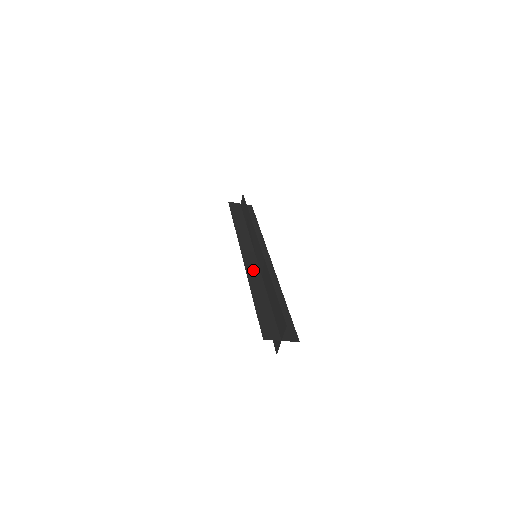
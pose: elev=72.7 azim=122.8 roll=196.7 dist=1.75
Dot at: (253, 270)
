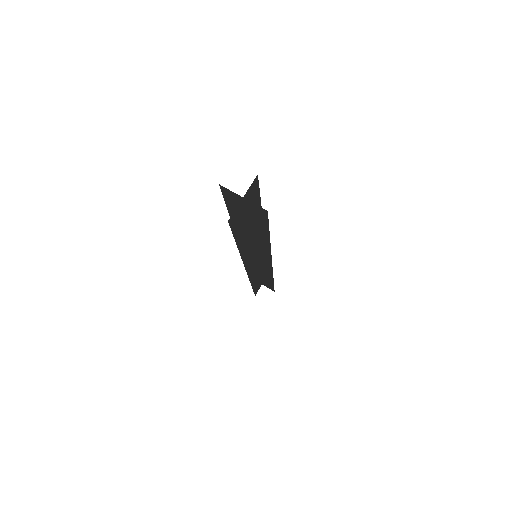
Dot at: occluded
